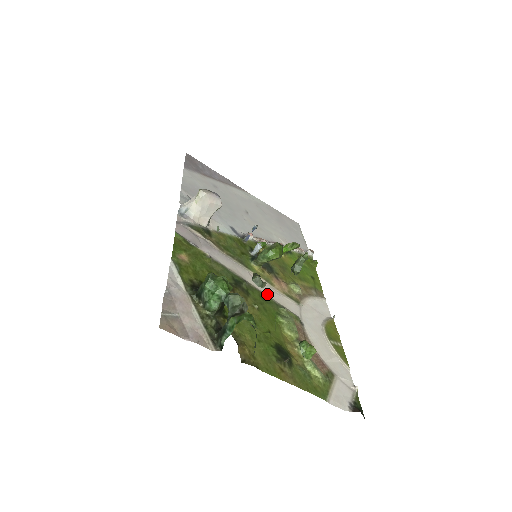
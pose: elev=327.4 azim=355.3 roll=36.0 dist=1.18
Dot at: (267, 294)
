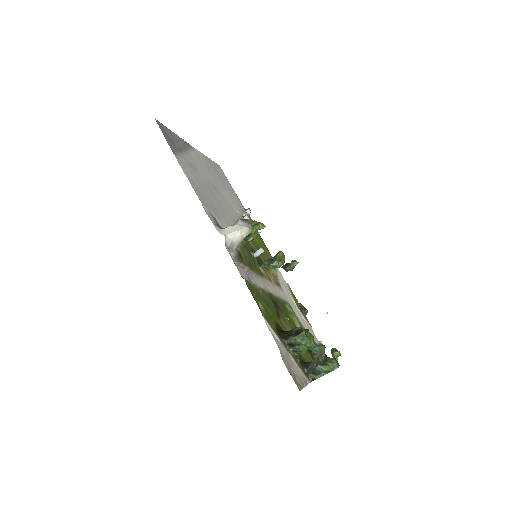
Dot at: (277, 296)
